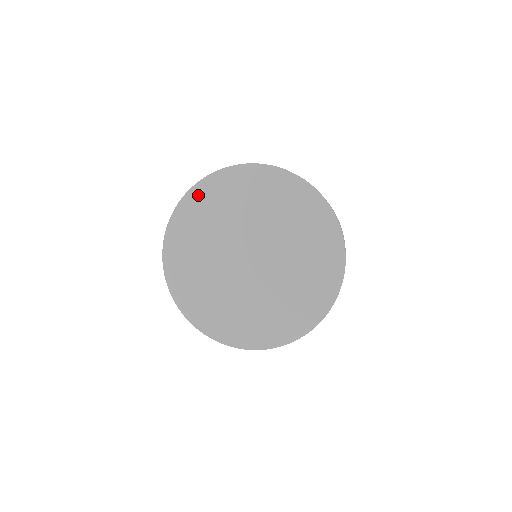
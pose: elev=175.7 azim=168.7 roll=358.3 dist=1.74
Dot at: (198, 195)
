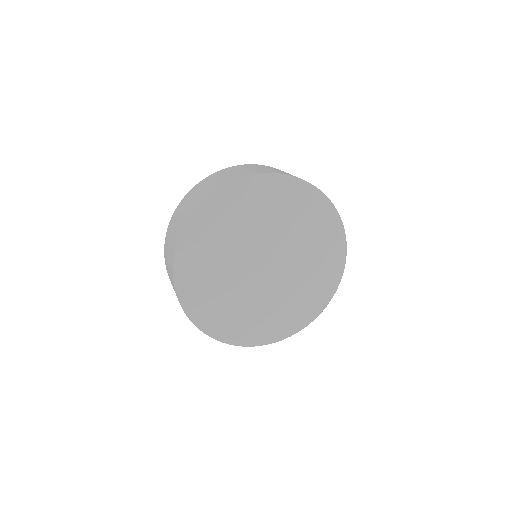
Dot at: (282, 185)
